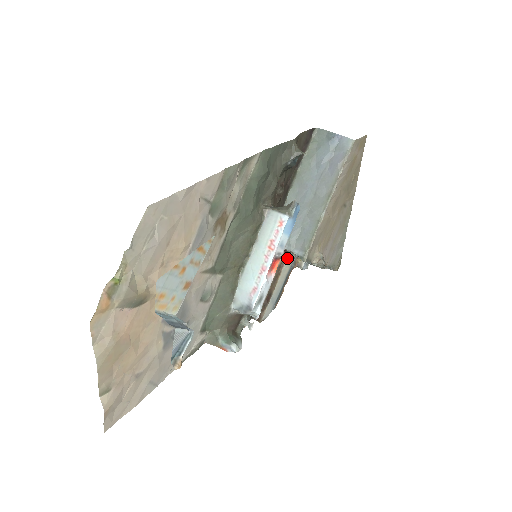
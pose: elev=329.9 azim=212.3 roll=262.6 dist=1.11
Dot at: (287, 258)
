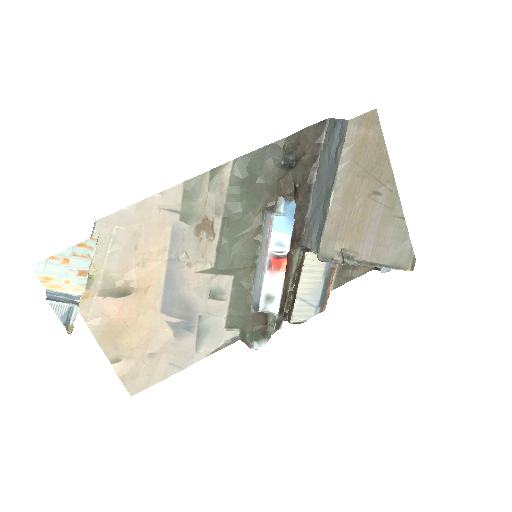
Dot at: (304, 257)
